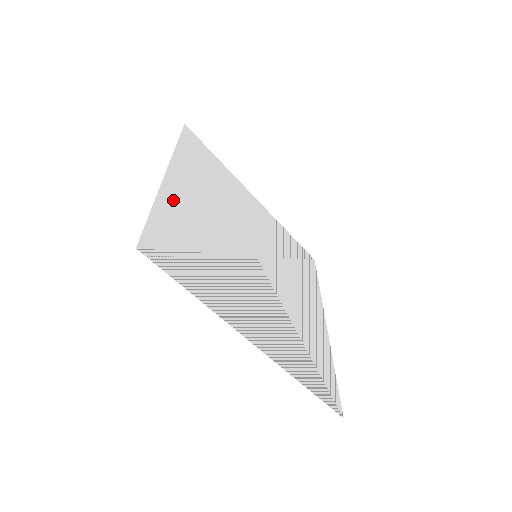
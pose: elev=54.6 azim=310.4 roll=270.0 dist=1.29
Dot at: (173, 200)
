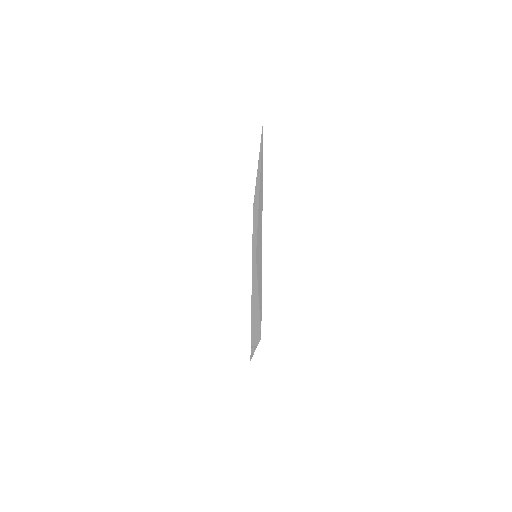
Dot at: (261, 255)
